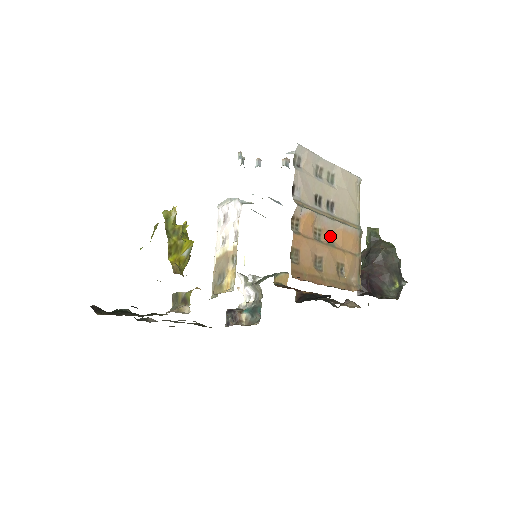
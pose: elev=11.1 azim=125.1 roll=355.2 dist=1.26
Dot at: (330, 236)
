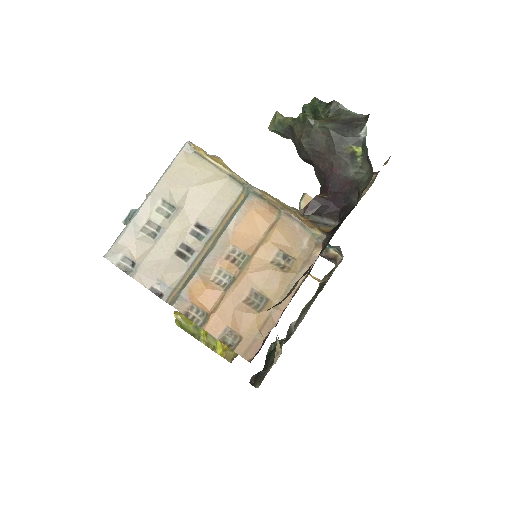
Dot at: (234, 255)
